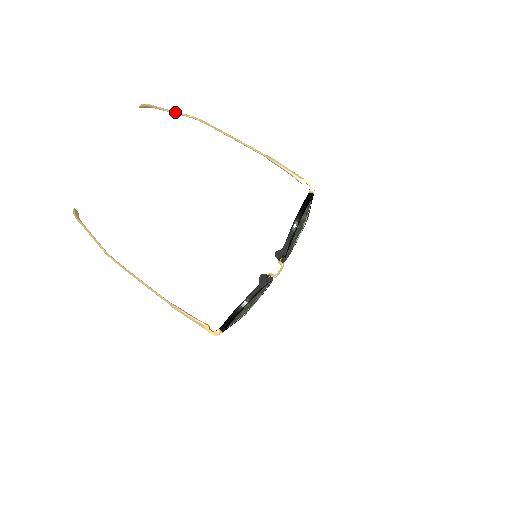
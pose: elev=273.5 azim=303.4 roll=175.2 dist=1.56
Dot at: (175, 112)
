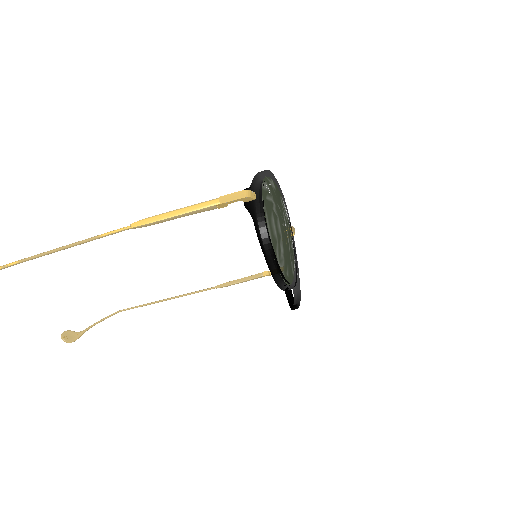
Dot at: out of frame
